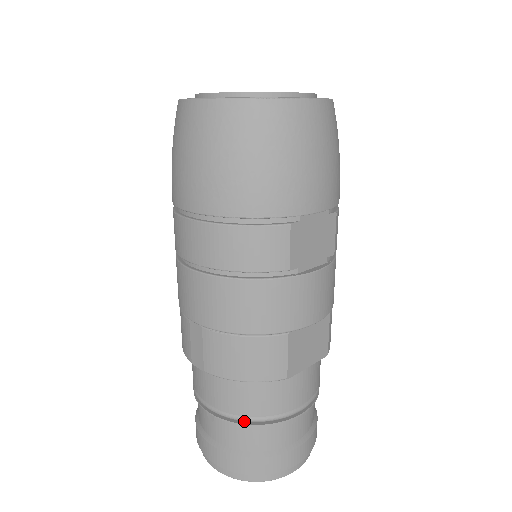
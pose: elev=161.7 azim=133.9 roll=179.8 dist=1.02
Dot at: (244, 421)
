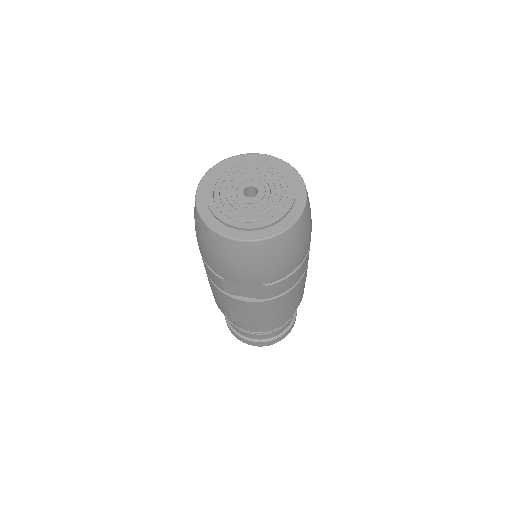
Dot at: occluded
